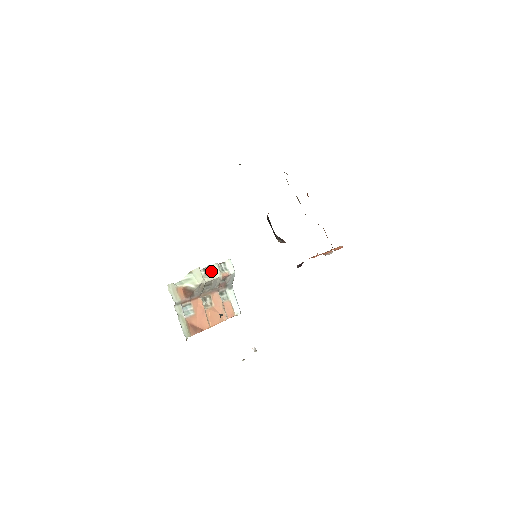
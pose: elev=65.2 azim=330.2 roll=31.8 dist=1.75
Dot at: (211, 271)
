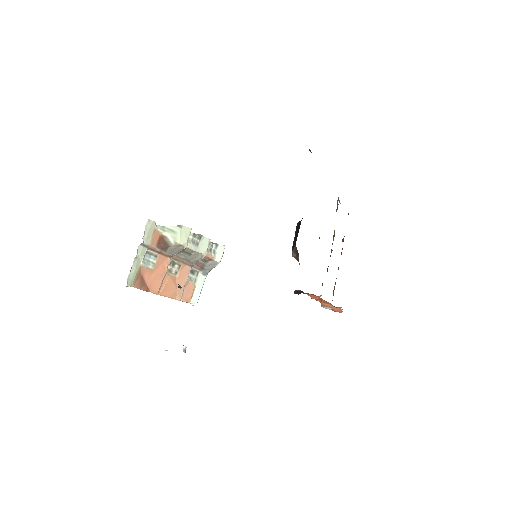
Dot at: (200, 242)
